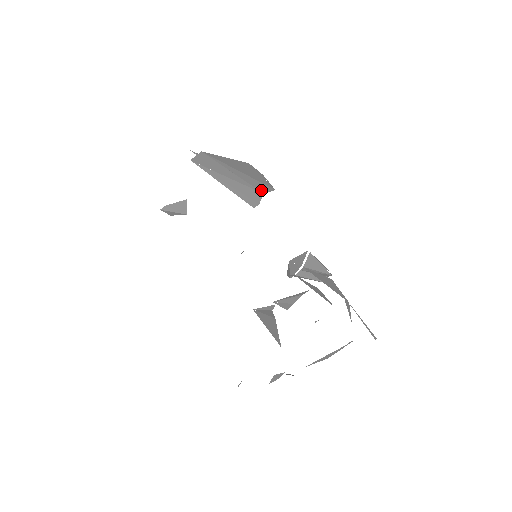
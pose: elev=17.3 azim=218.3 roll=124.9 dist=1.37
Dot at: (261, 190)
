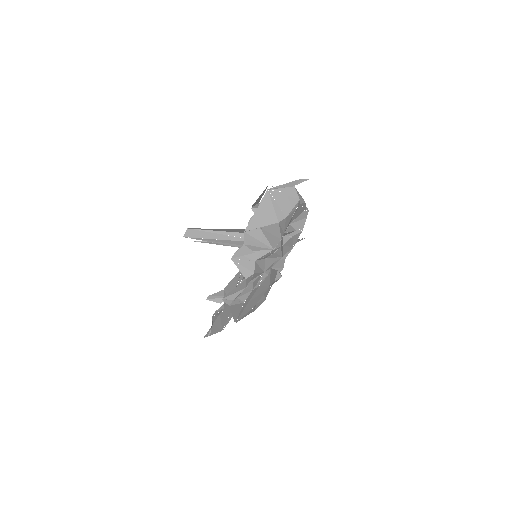
Dot at: occluded
